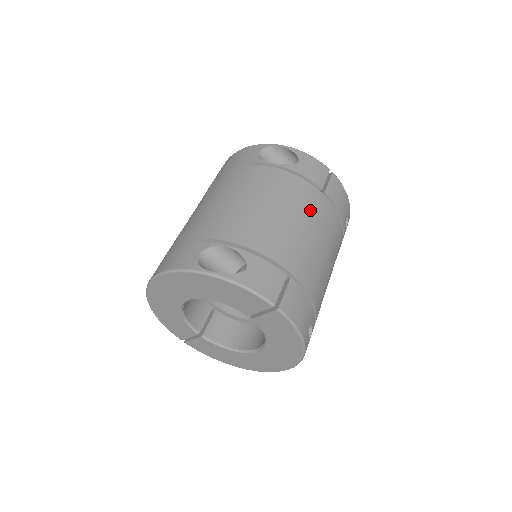
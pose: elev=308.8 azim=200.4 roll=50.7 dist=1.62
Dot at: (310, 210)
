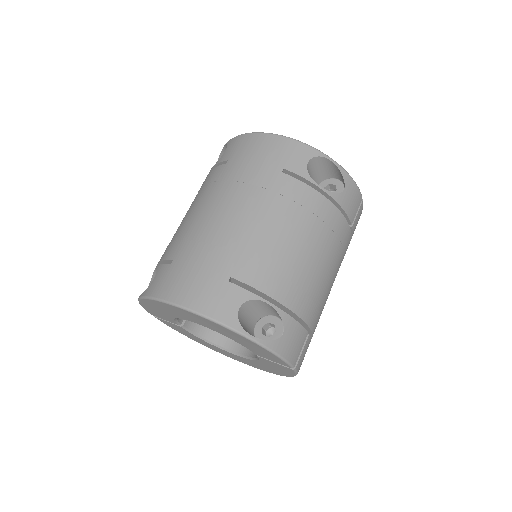
Dot at: (339, 253)
